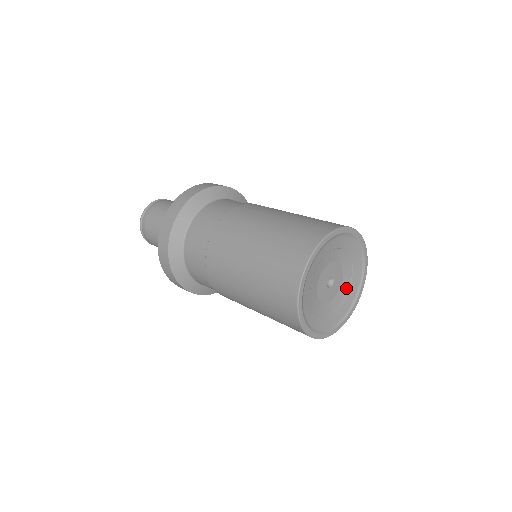
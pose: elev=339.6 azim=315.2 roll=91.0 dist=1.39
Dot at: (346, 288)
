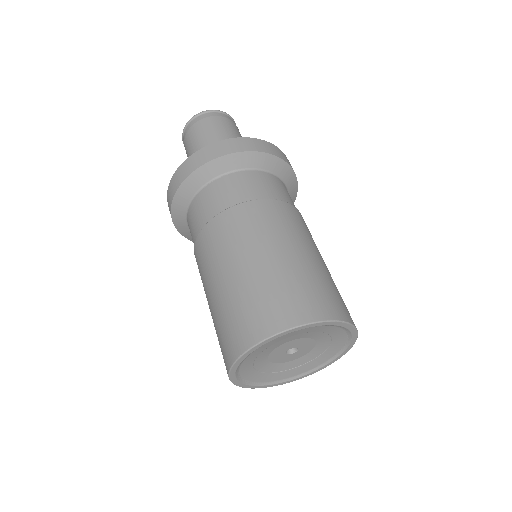
Dot at: (305, 361)
